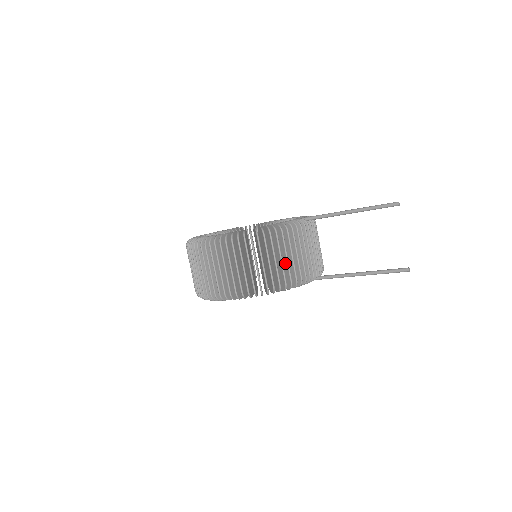
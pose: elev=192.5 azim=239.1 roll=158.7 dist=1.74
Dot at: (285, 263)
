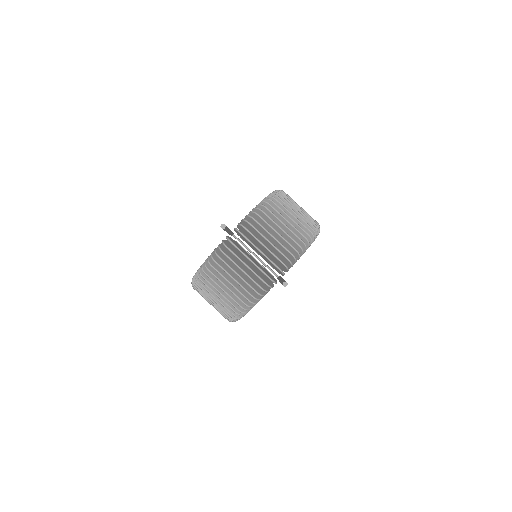
Dot at: (232, 290)
